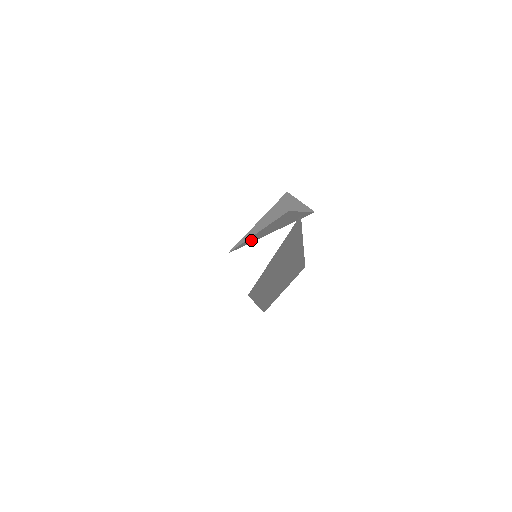
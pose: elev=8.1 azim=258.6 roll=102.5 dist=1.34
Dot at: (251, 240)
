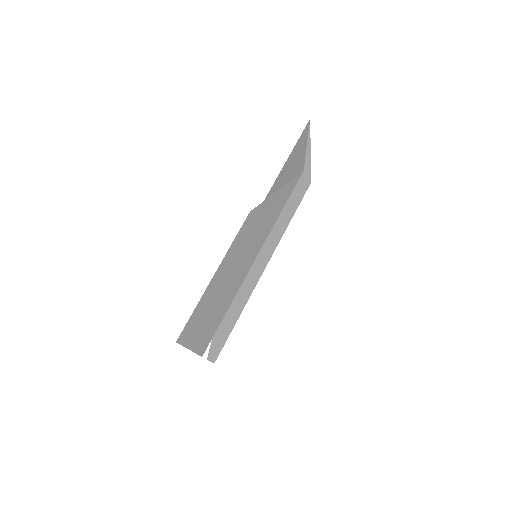
Dot at: occluded
